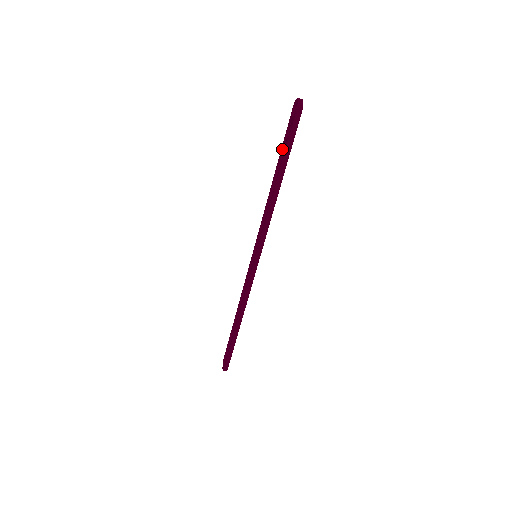
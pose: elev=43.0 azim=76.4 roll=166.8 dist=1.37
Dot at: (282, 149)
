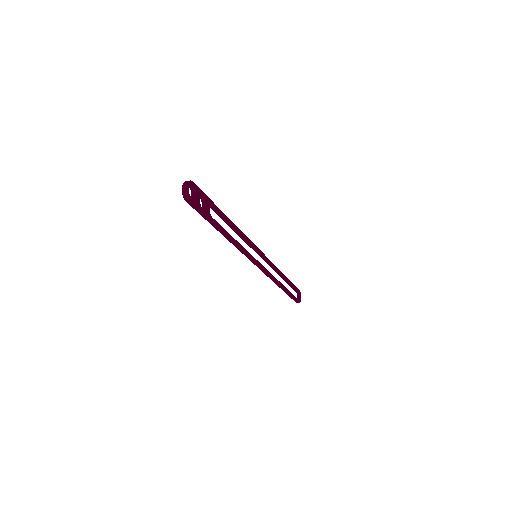
Dot at: occluded
